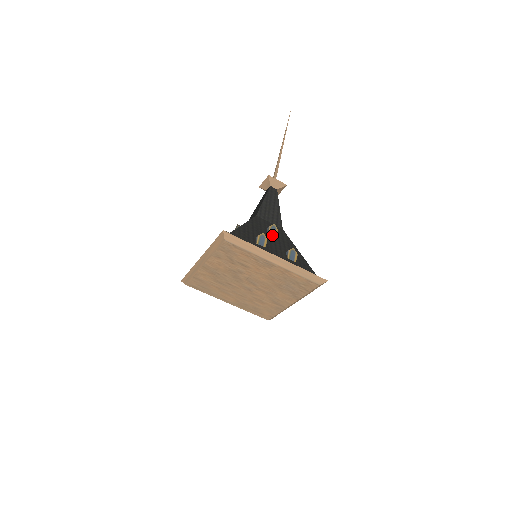
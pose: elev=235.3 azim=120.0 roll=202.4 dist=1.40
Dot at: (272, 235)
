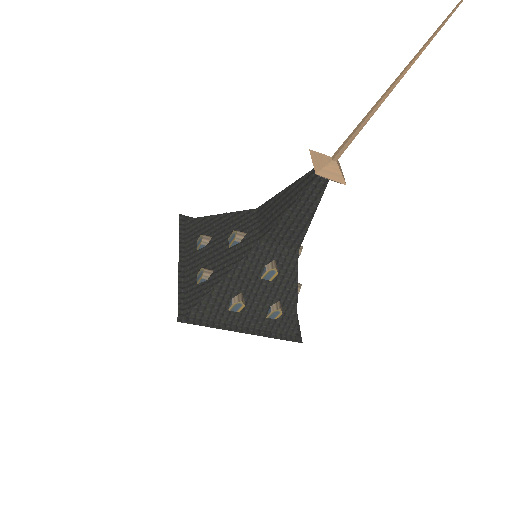
Dot at: (266, 279)
